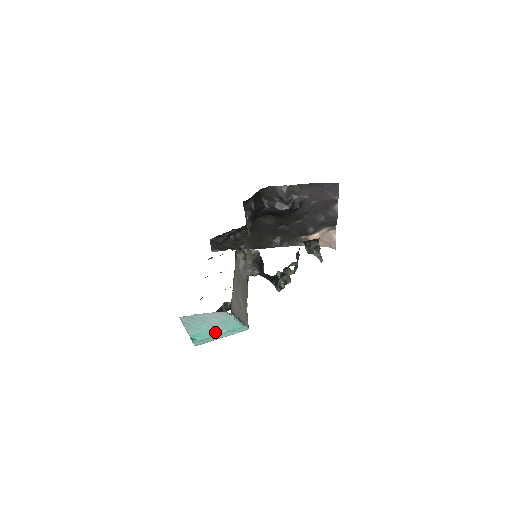
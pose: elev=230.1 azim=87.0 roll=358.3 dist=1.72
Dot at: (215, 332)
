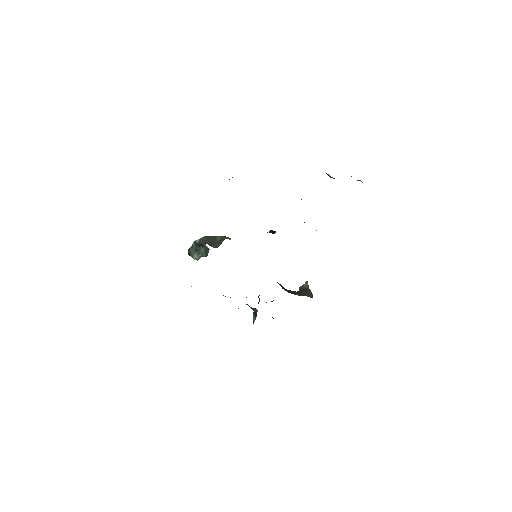
Dot at: occluded
